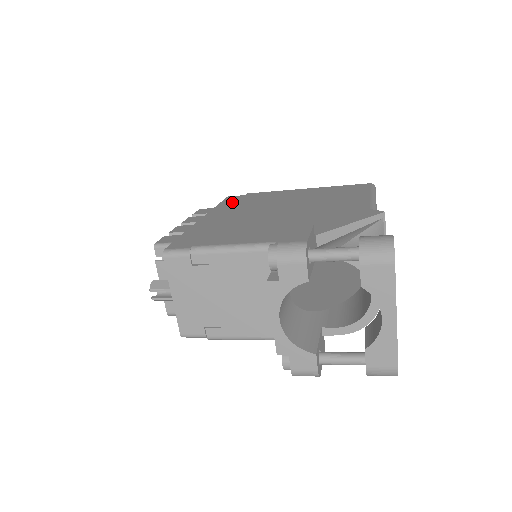
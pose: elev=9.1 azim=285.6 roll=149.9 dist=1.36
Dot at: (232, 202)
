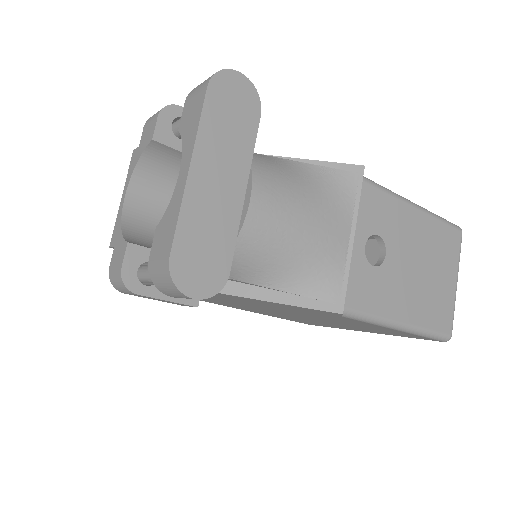
Dot at: occluded
